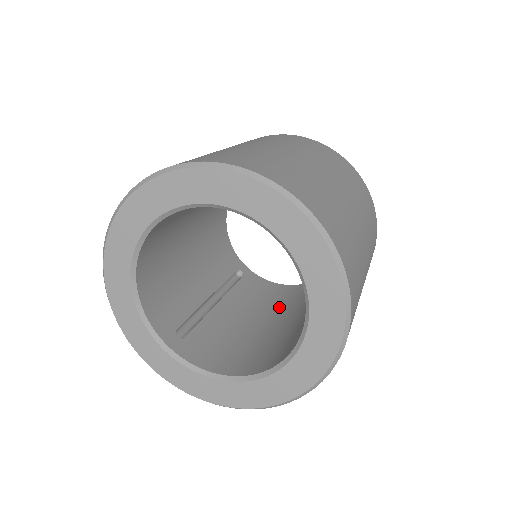
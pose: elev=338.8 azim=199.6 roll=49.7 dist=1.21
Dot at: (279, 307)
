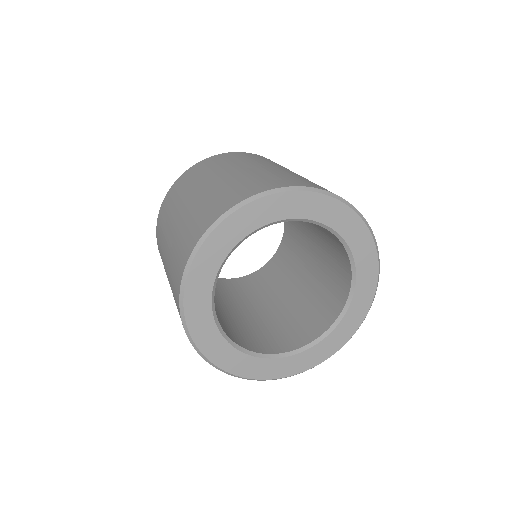
Dot at: (234, 297)
